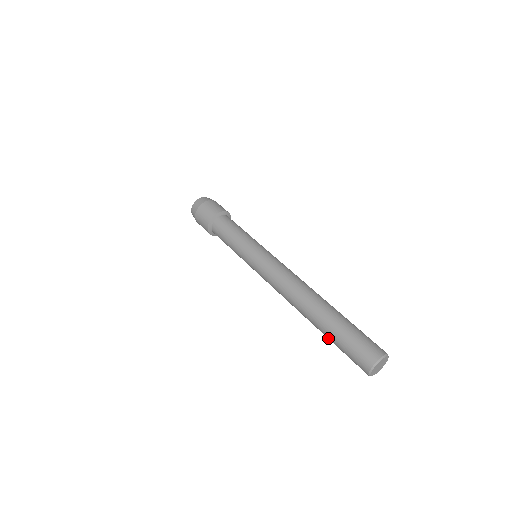
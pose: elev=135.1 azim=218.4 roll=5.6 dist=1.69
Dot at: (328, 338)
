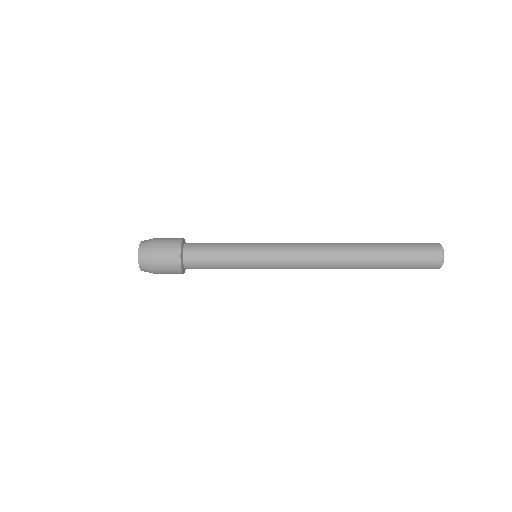
Dot at: occluded
